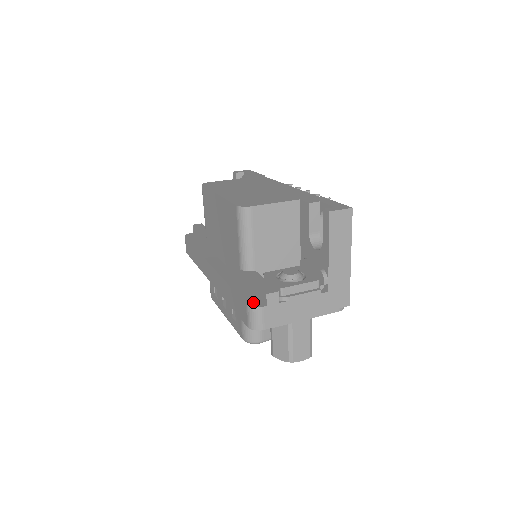
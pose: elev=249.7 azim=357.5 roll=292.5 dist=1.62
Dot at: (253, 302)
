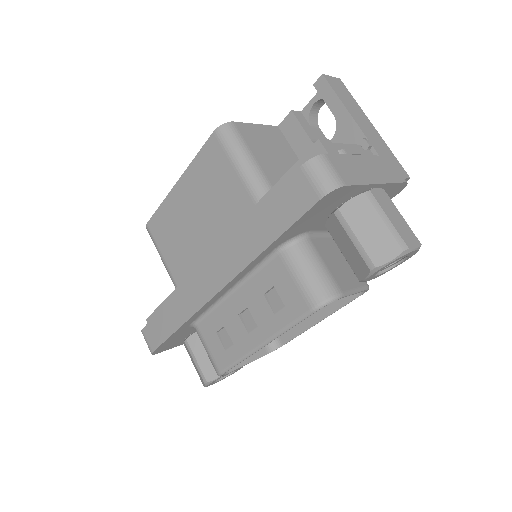
Dot at: occluded
